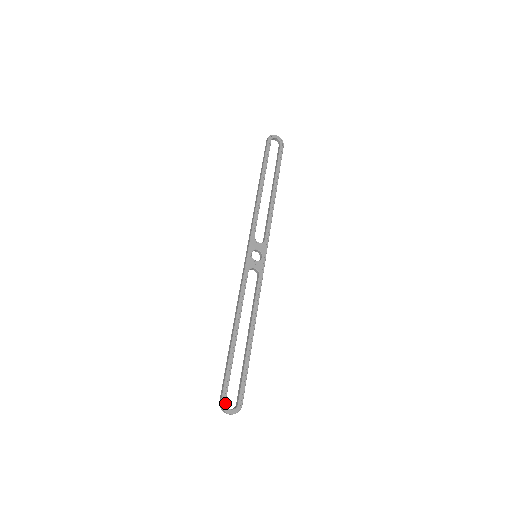
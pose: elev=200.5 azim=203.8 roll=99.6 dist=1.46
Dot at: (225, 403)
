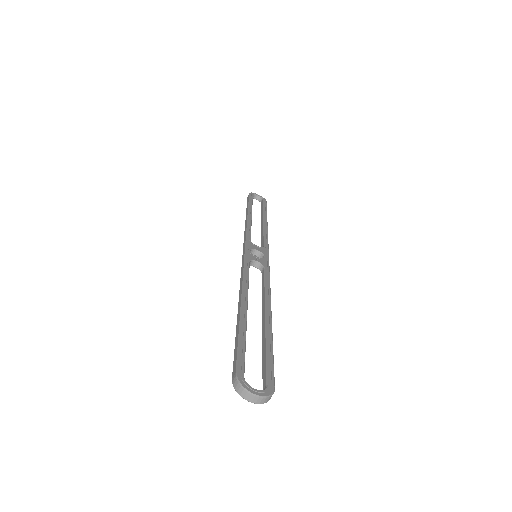
Dot at: (243, 378)
